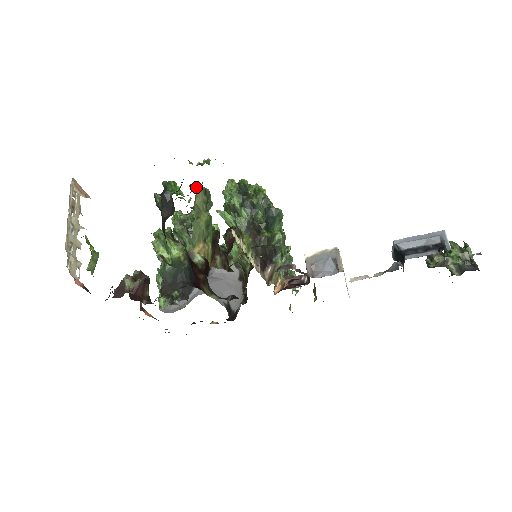
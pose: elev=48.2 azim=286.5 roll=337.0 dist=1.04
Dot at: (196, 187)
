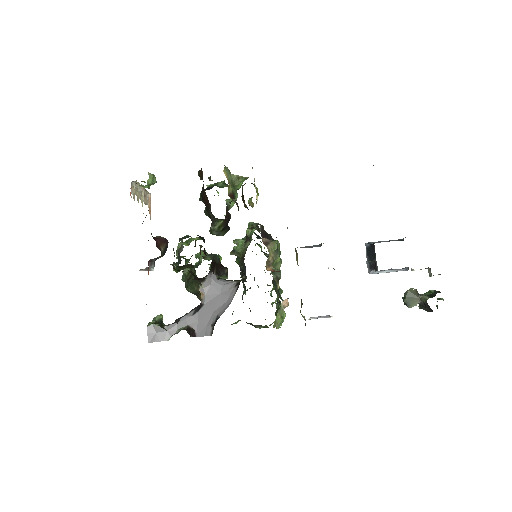
Dot at: occluded
